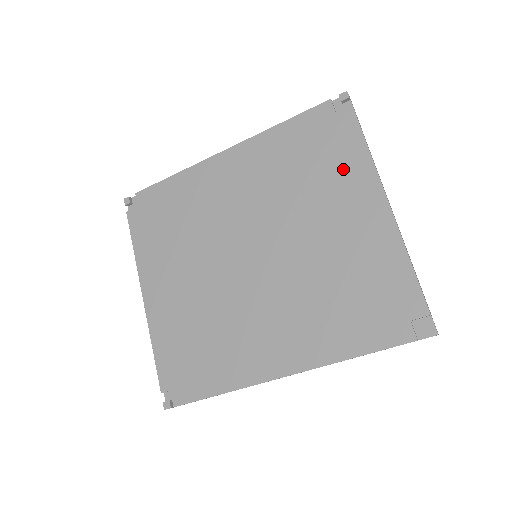
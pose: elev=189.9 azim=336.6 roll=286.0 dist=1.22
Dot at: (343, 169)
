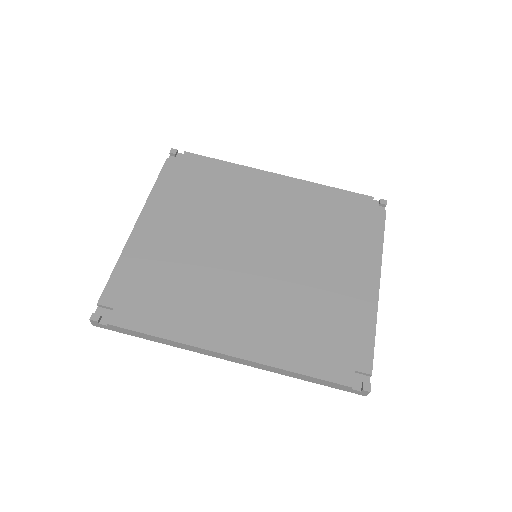
Dot at: (359, 242)
